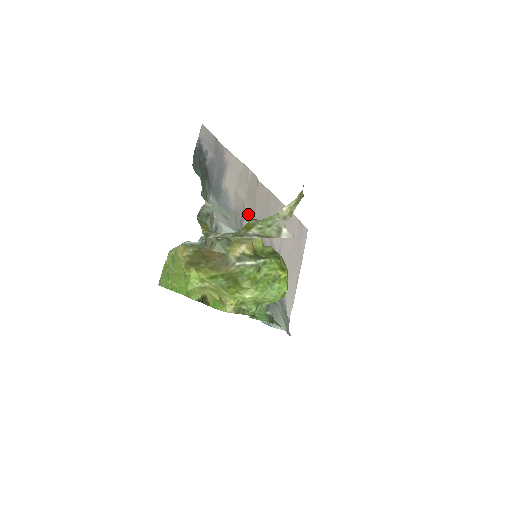
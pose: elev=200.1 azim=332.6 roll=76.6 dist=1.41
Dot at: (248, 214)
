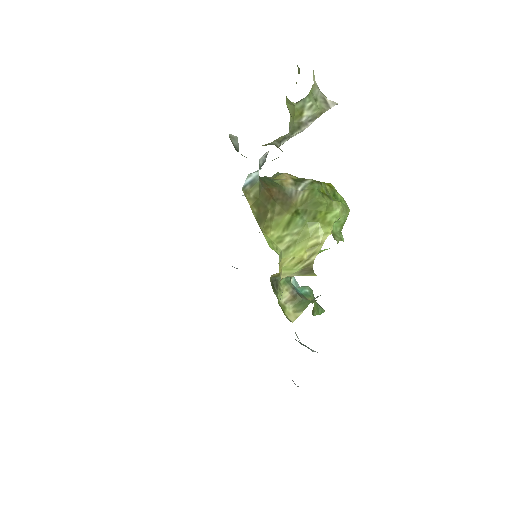
Dot at: occluded
